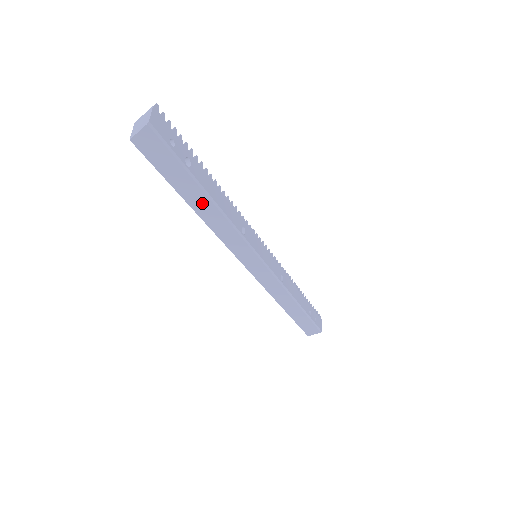
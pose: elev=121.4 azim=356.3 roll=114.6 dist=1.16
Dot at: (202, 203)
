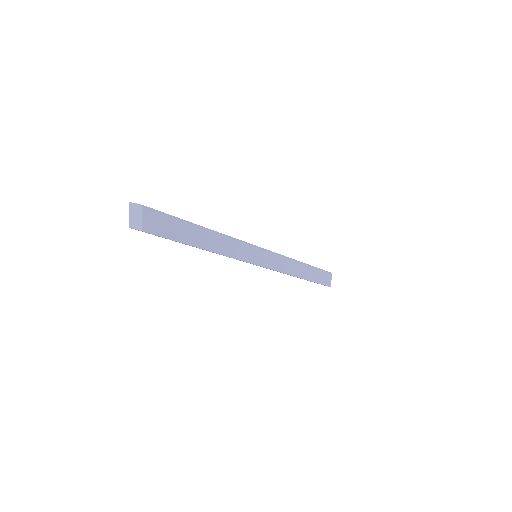
Dot at: (205, 238)
